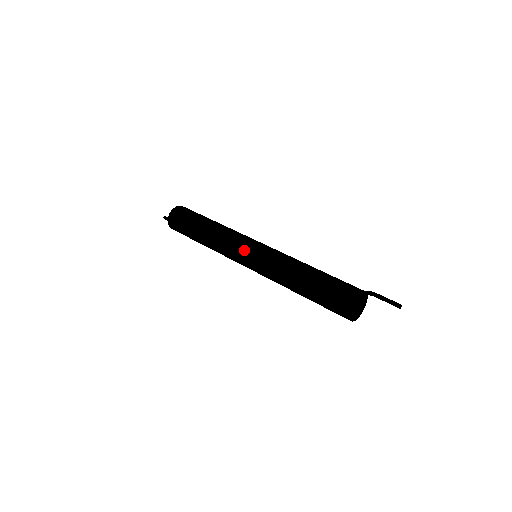
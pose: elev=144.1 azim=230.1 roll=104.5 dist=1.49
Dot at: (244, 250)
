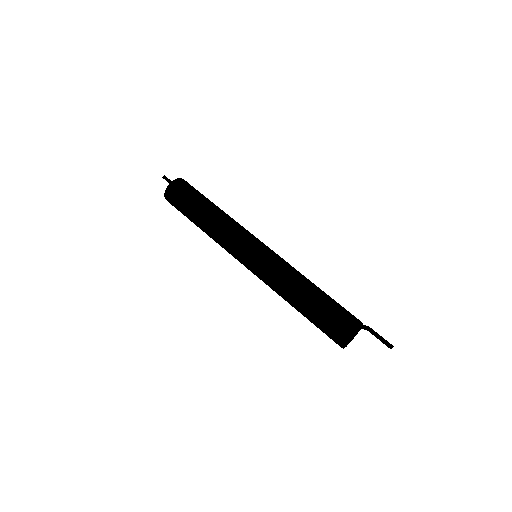
Dot at: (242, 257)
